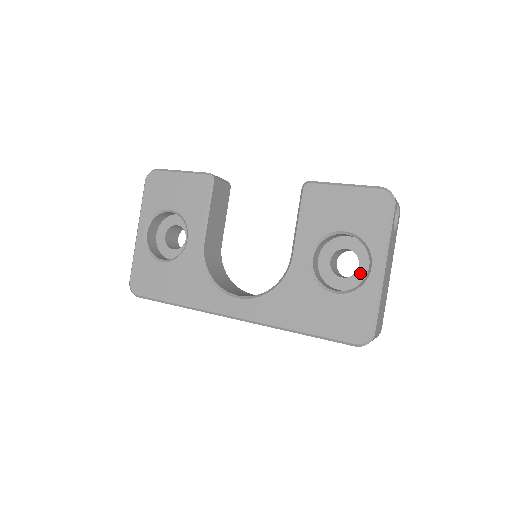
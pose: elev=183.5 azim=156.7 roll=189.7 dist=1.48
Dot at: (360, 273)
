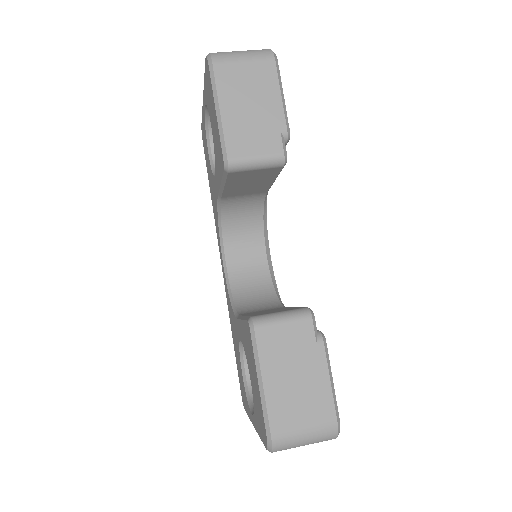
Dot at: occluded
